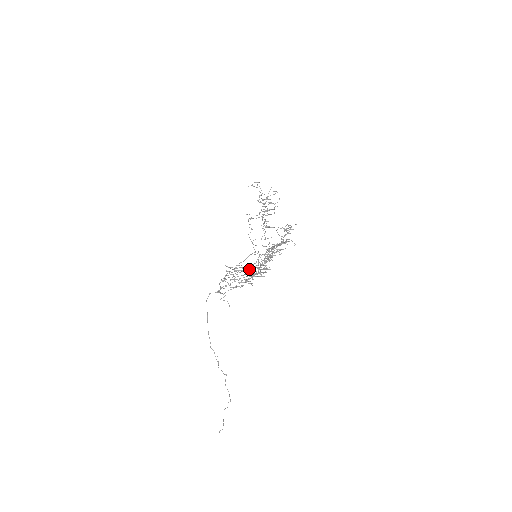
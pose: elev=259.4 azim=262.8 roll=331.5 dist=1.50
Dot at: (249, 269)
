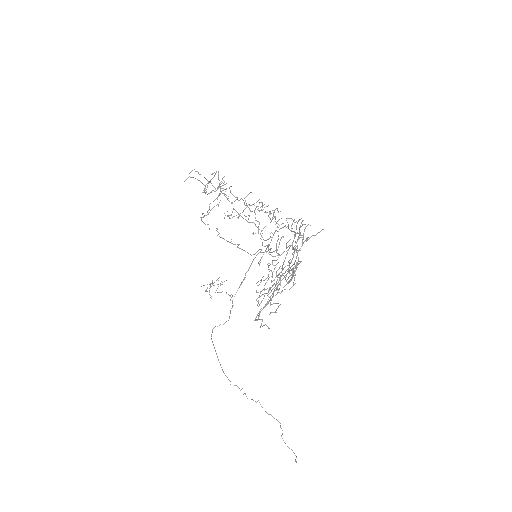
Dot at: (293, 274)
